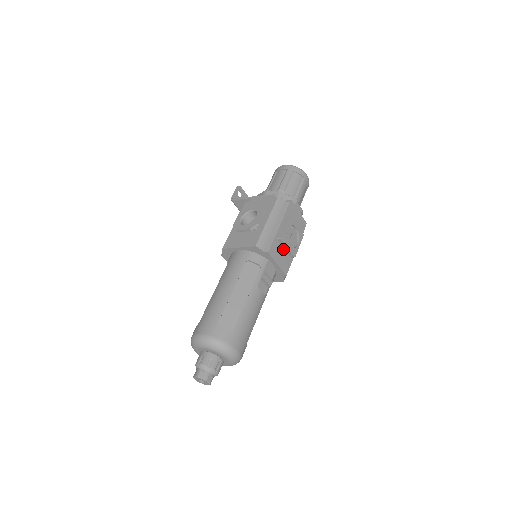
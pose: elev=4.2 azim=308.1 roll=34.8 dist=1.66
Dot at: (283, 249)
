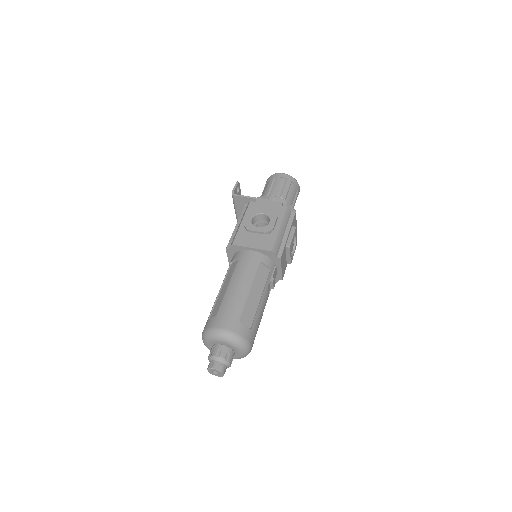
Dot at: (286, 256)
